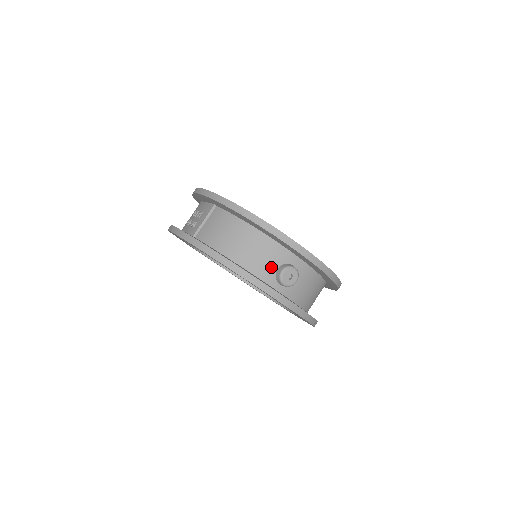
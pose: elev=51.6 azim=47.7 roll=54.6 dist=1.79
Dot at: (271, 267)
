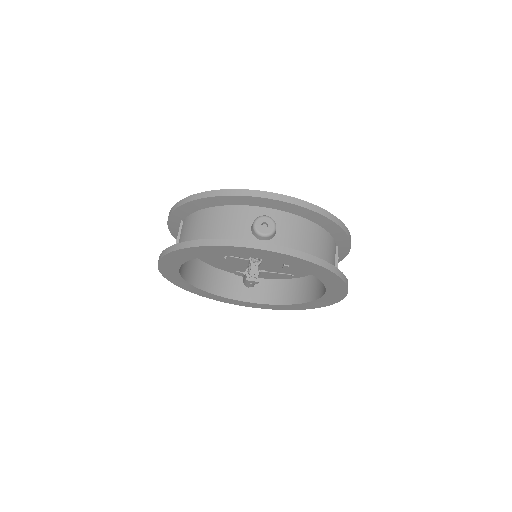
Dot at: (244, 229)
